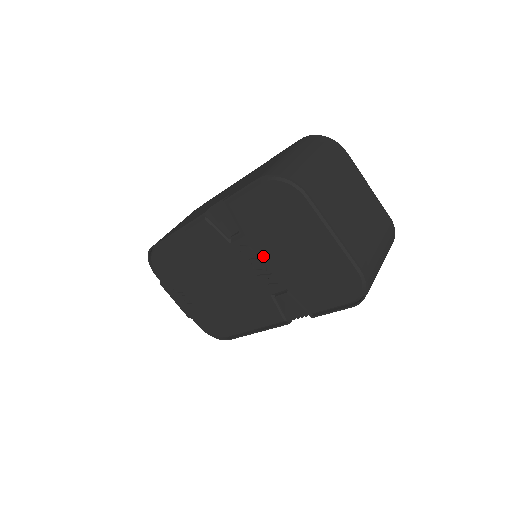
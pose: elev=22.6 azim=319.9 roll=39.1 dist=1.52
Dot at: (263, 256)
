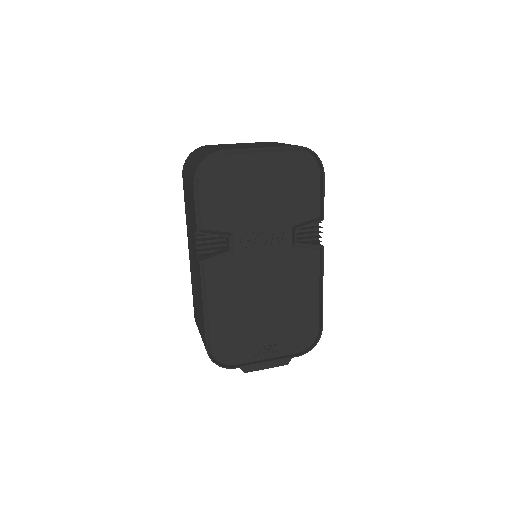
Dot at: (256, 229)
